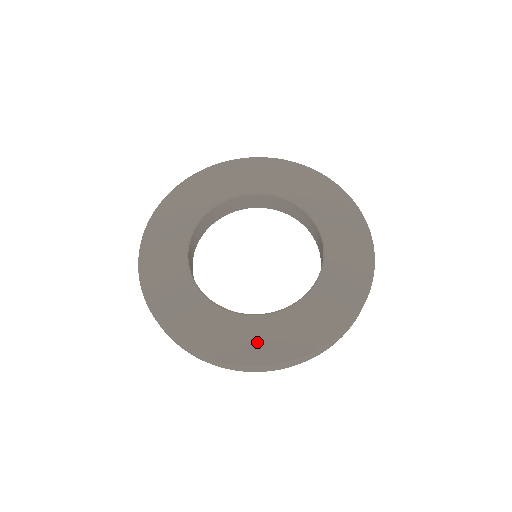
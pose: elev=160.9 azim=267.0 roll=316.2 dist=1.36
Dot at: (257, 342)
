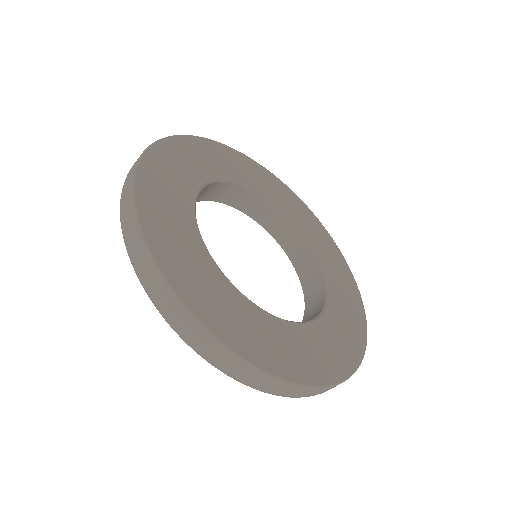
Dot at: (289, 351)
